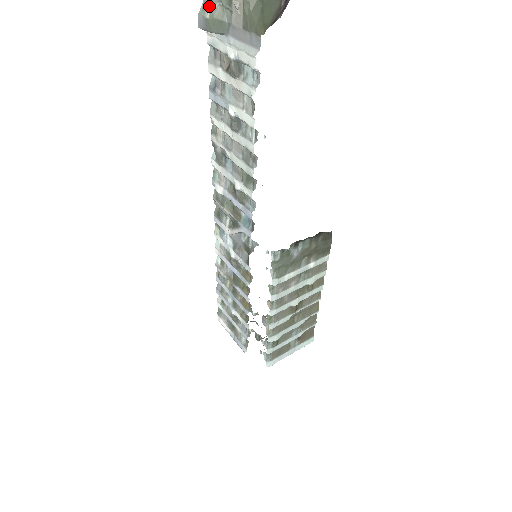
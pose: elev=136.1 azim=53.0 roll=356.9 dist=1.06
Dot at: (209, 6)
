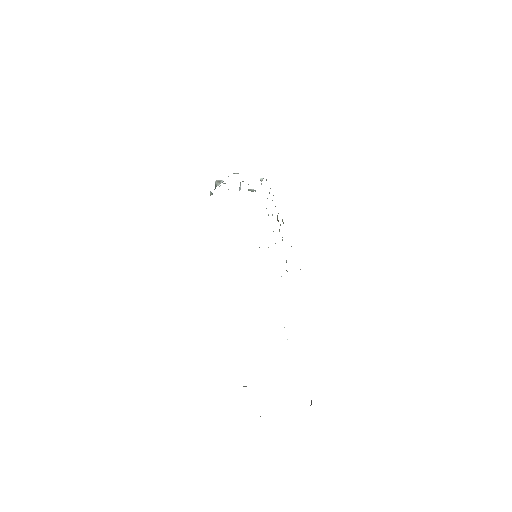
Dot at: occluded
